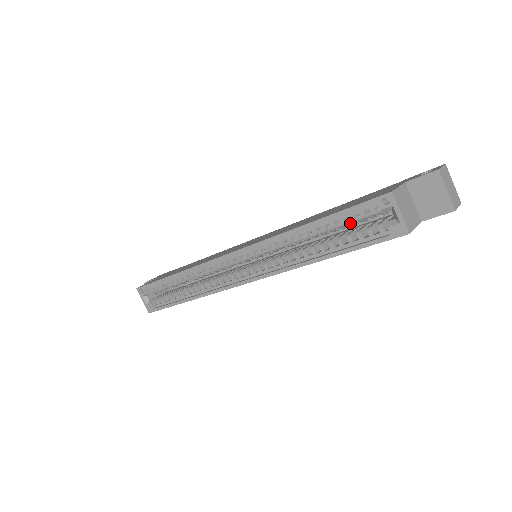
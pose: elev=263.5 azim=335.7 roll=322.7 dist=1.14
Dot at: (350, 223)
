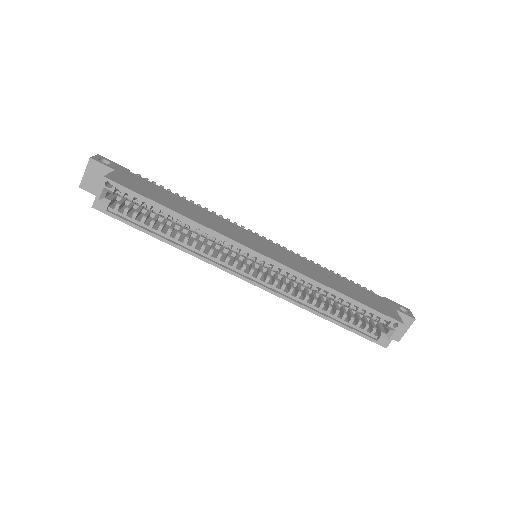
Dot at: (360, 312)
